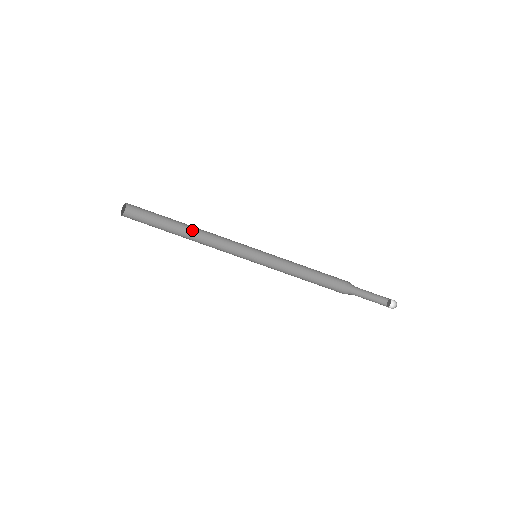
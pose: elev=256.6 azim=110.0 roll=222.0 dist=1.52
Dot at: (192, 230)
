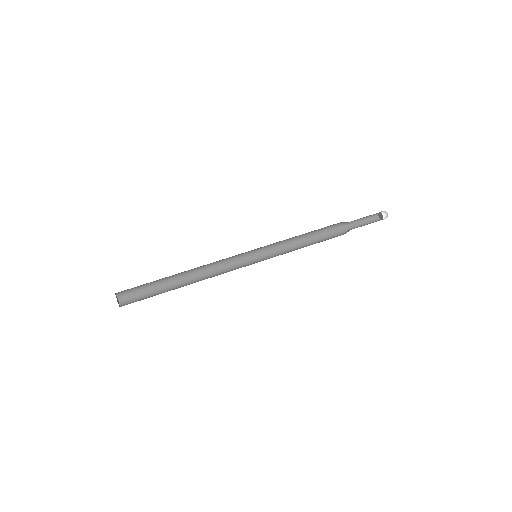
Dot at: (189, 277)
